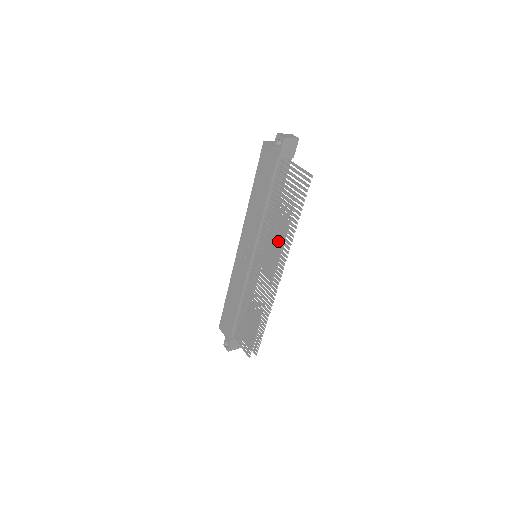
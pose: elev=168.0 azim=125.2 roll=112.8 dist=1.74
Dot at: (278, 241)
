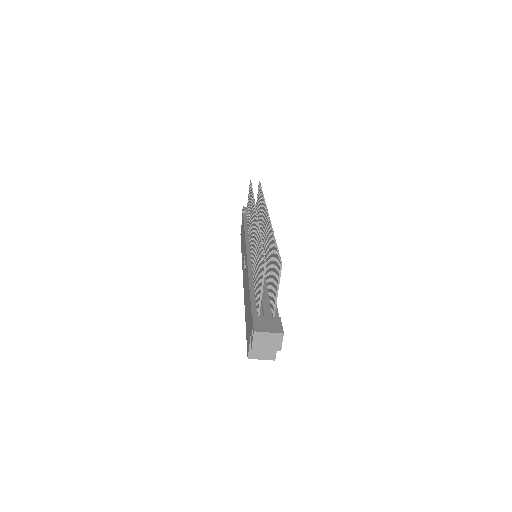
Dot at: occluded
